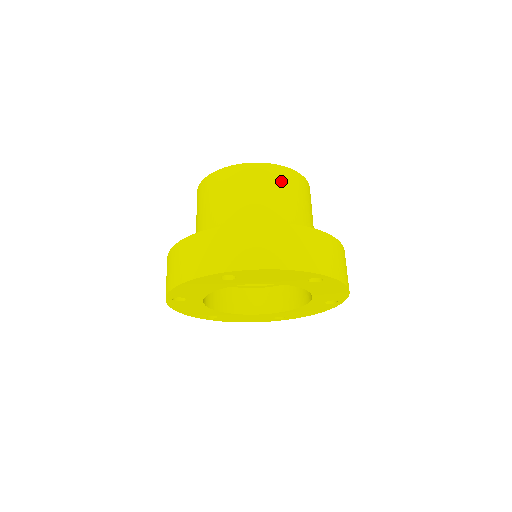
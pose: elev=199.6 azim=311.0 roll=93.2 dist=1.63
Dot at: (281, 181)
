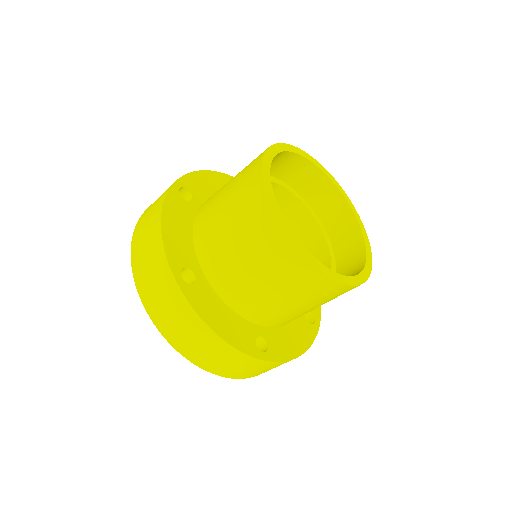
Dot at: occluded
